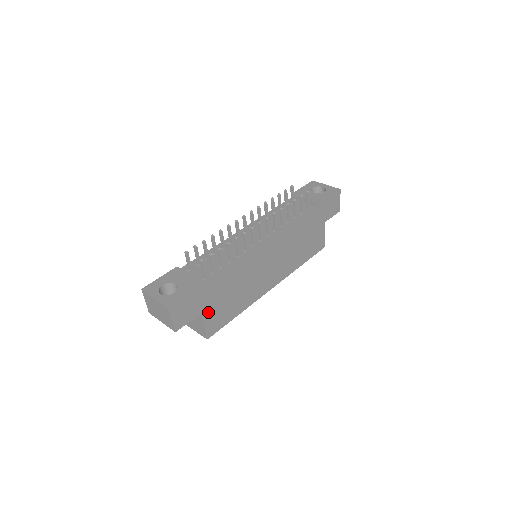
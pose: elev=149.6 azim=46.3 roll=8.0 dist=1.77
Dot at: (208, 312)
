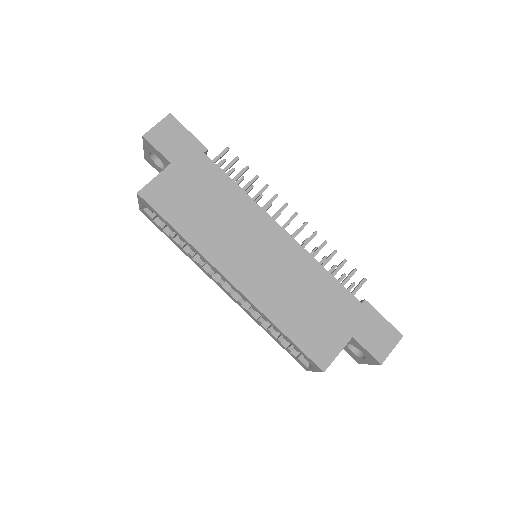
Dot at: (174, 175)
